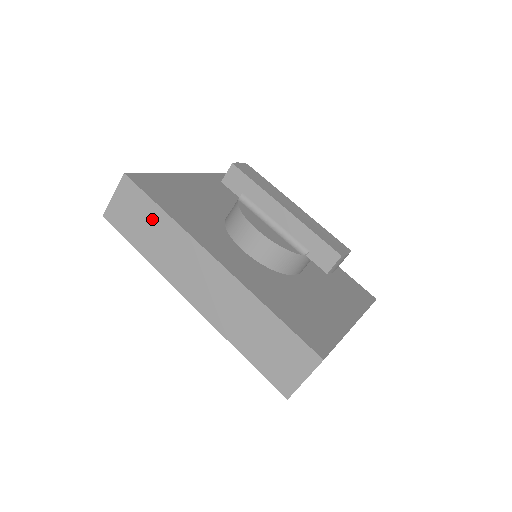
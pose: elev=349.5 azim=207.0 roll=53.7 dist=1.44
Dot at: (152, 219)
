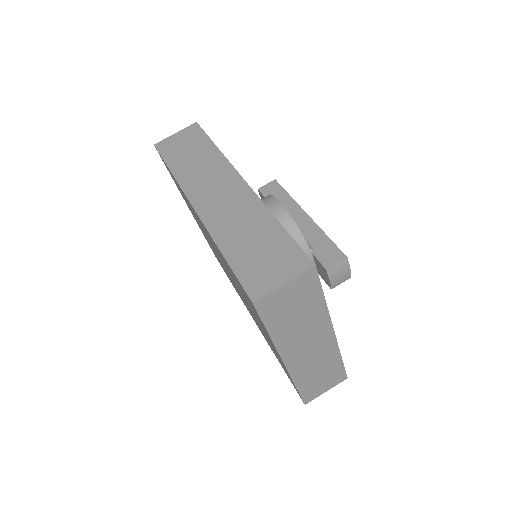
Dot at: (200, 149)
